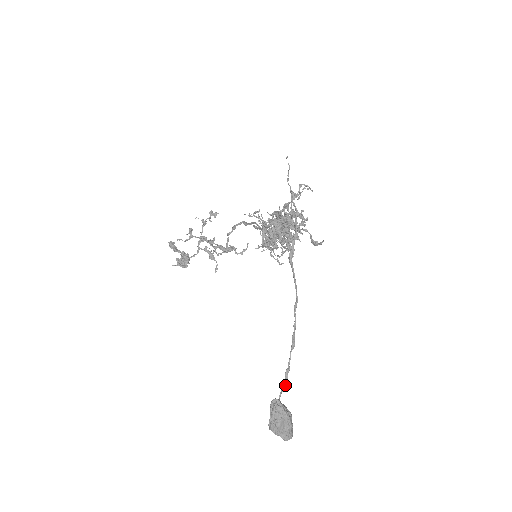
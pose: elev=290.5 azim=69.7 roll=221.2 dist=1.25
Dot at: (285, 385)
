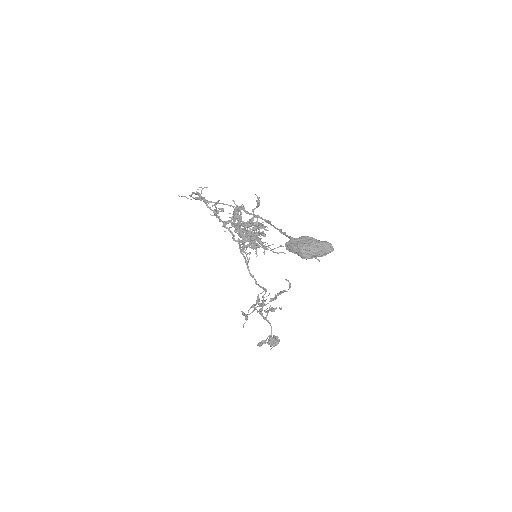
Dot at: occluded
